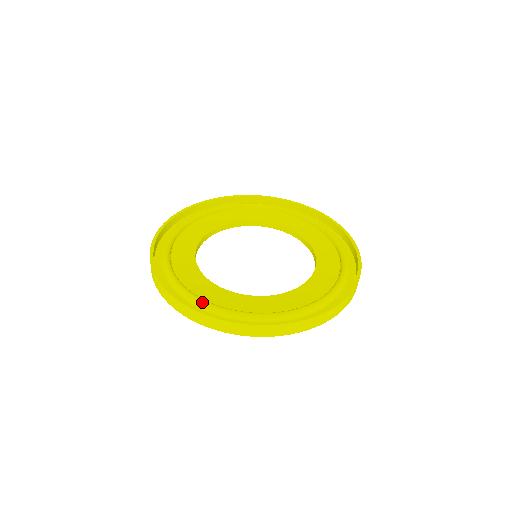
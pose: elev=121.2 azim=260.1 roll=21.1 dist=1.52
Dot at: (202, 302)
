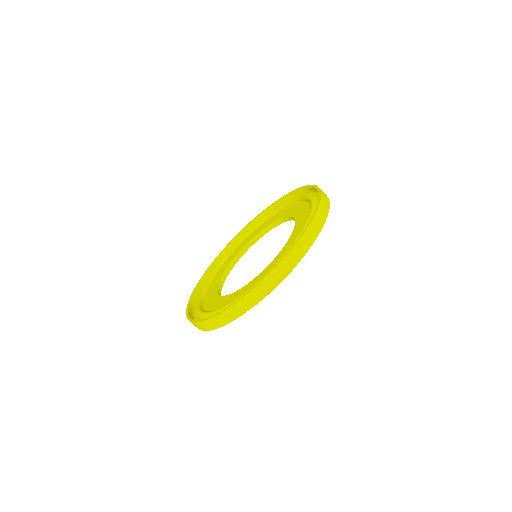
Dot at: (253, 286)
